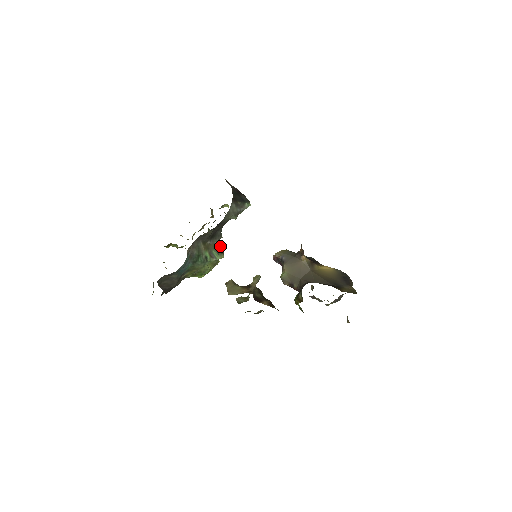
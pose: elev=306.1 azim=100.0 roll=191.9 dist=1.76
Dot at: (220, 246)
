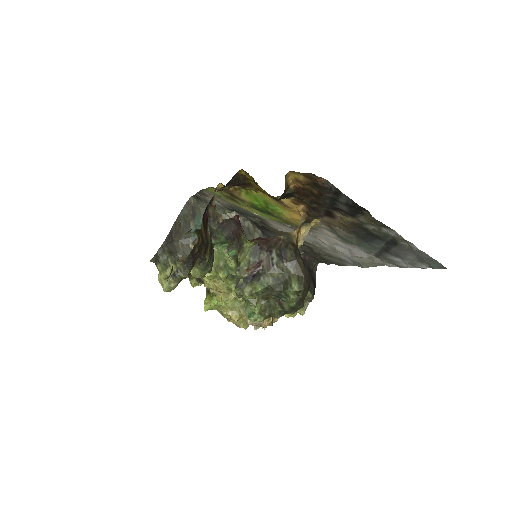
Dot at: occluded
